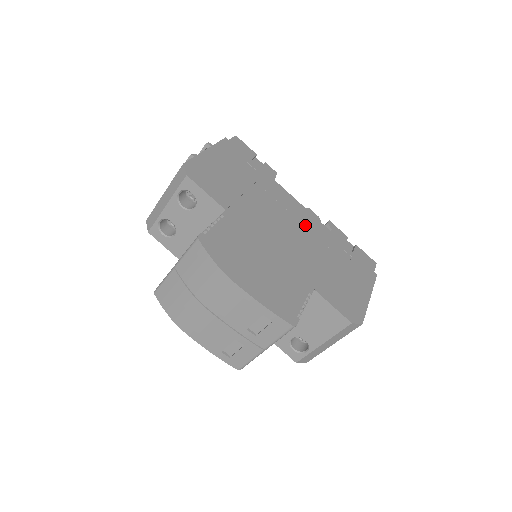
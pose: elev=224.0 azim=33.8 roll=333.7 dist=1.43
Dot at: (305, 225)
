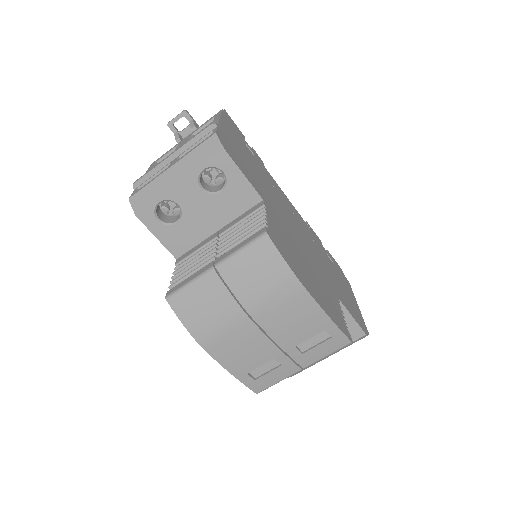
Dot at: (302, 225)
